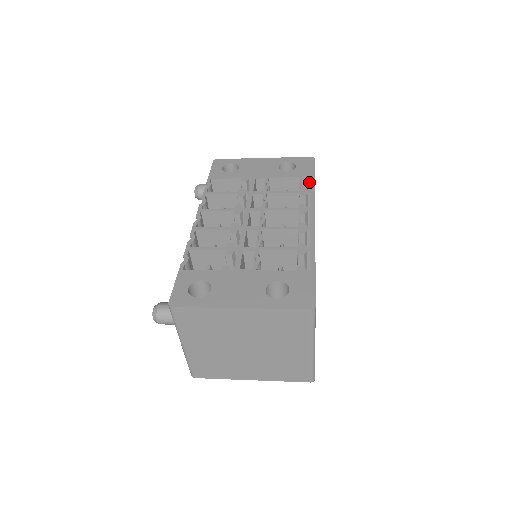
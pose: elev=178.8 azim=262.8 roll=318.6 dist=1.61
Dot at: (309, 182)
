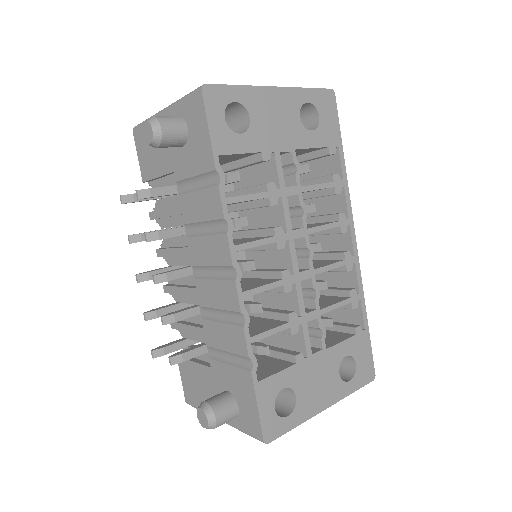
Dot at: occluded
